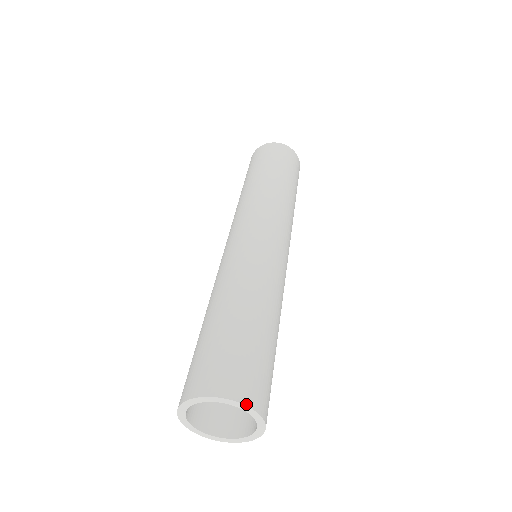
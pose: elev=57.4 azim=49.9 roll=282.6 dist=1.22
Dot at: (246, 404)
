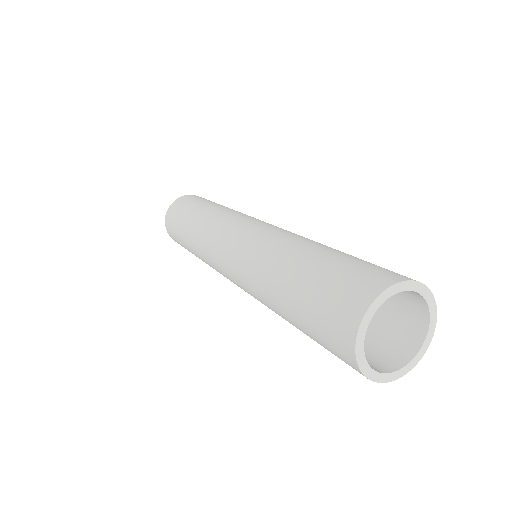
Dot at: (429, 289)
